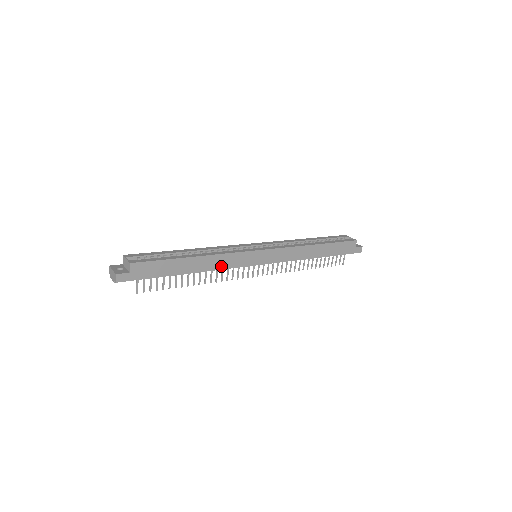
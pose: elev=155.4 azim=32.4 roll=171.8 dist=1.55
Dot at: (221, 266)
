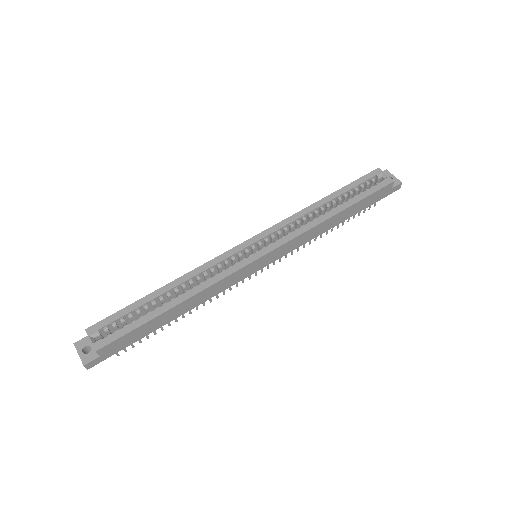
Dot at: (212, 294)
